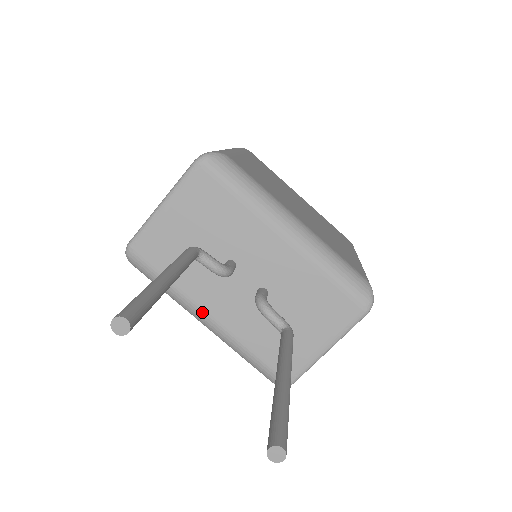
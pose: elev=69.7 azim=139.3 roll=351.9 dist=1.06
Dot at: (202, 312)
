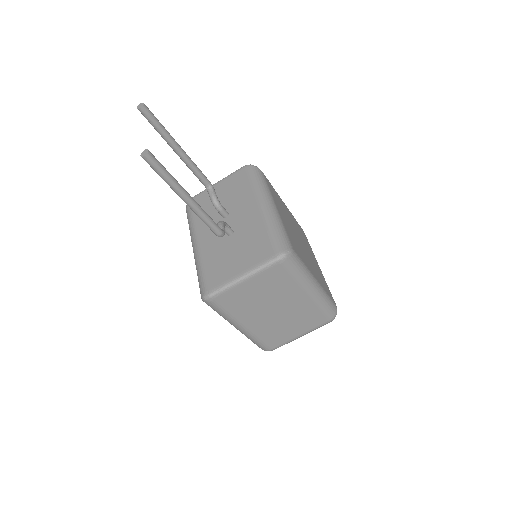
Dot at: (196, 238)
